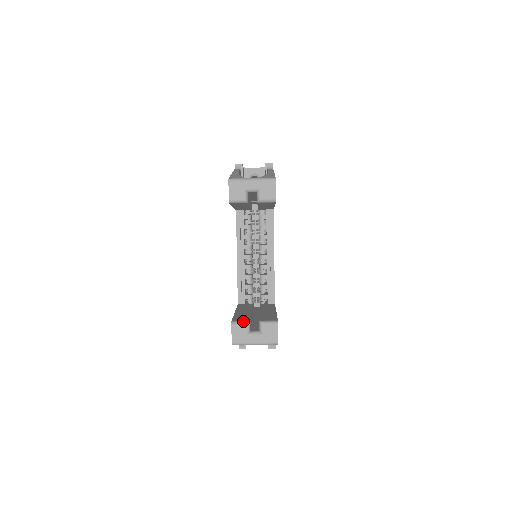
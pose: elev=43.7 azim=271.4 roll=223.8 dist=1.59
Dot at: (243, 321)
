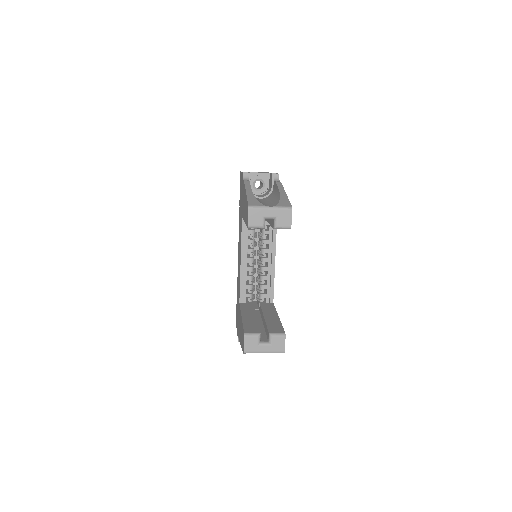
Dot at: (255, 333)
